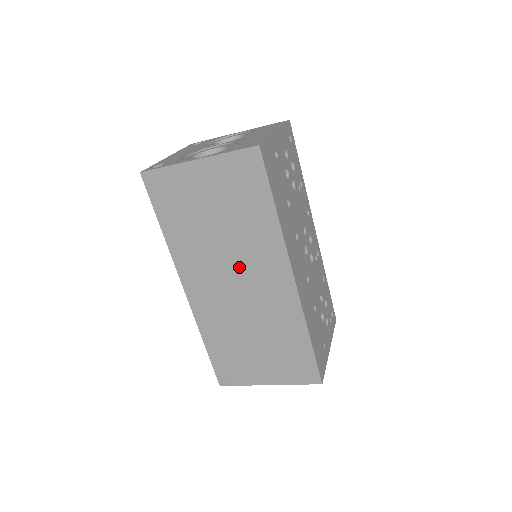
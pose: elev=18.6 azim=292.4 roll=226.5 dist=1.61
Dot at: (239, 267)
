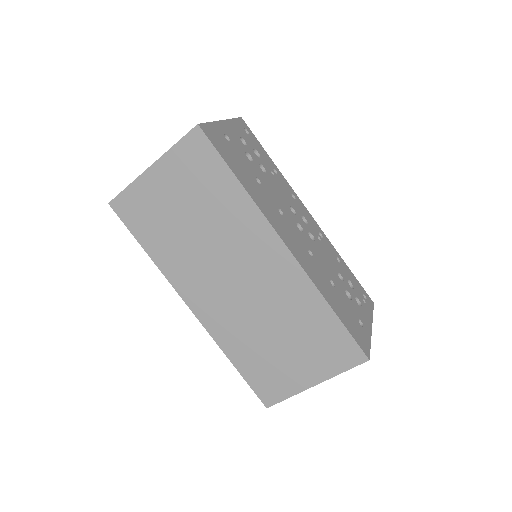
Dot at: (230, 259)
